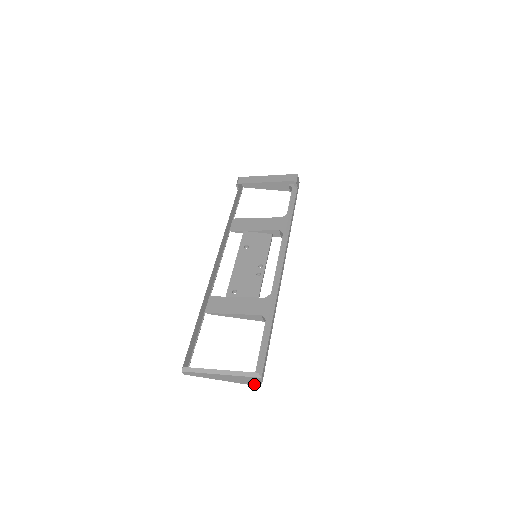
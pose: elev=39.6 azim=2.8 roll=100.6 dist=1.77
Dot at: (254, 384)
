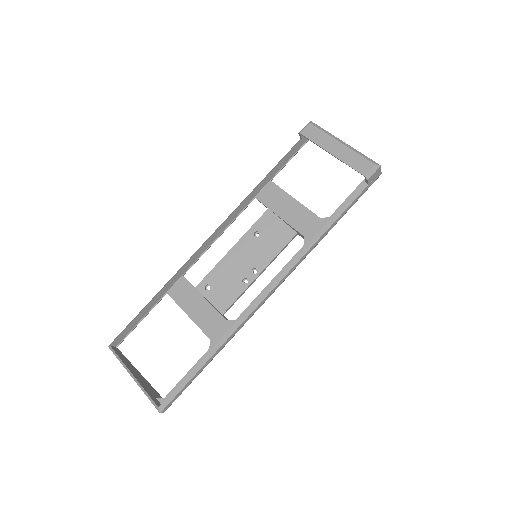
Dot at: occluded
